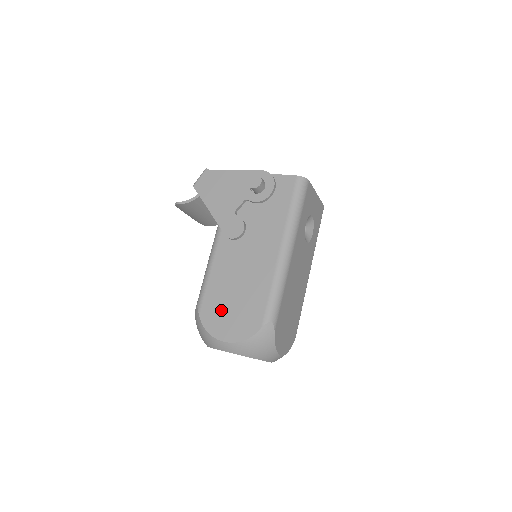
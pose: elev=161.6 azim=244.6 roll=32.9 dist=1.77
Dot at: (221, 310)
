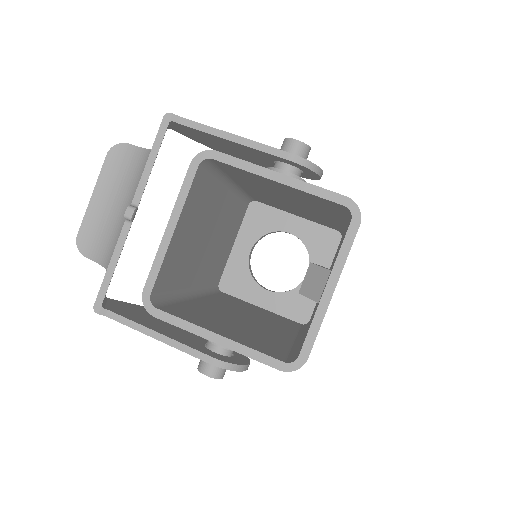
Dot at: occluded
